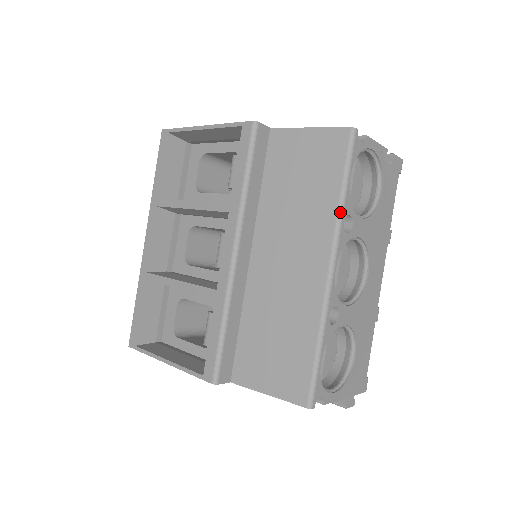
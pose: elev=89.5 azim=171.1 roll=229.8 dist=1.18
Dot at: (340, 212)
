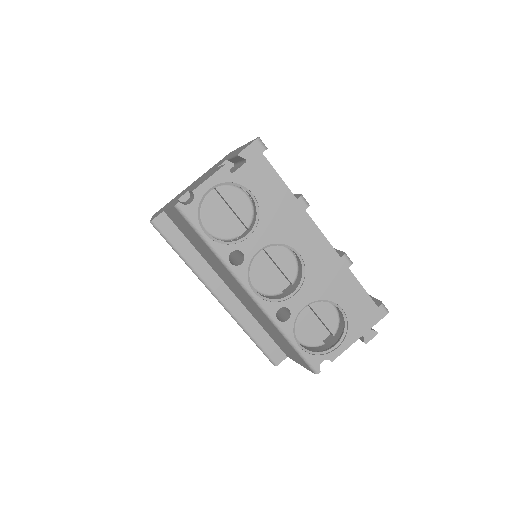
Dot at: (221, 261)
